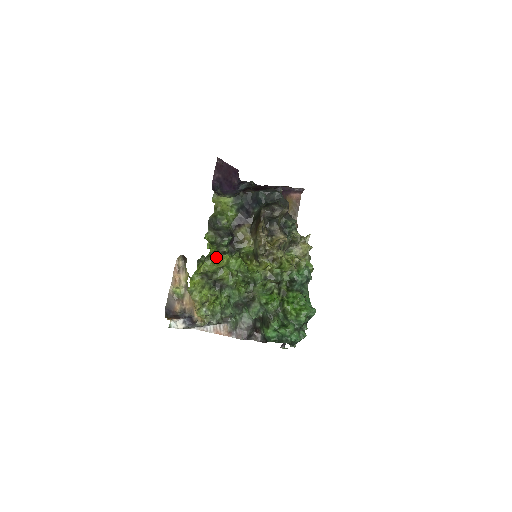
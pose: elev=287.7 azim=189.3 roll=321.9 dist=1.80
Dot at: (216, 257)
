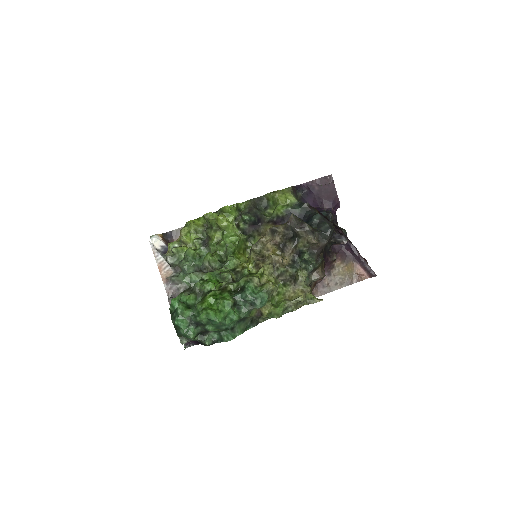
Dot at: (223, 214)
